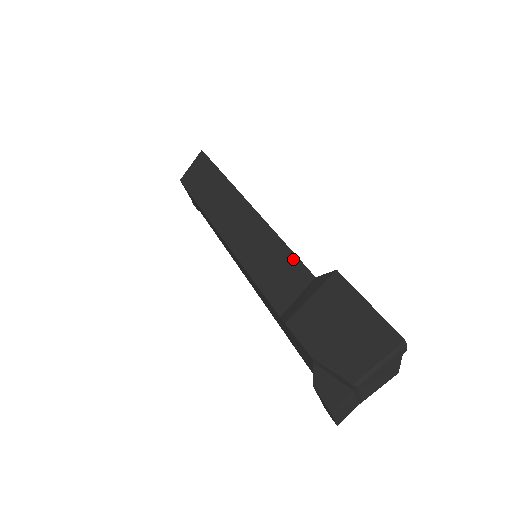
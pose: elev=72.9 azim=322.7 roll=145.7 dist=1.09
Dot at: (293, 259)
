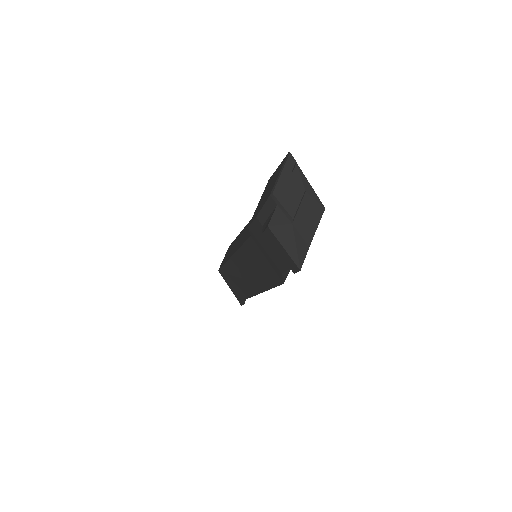
Dot at: occluded
